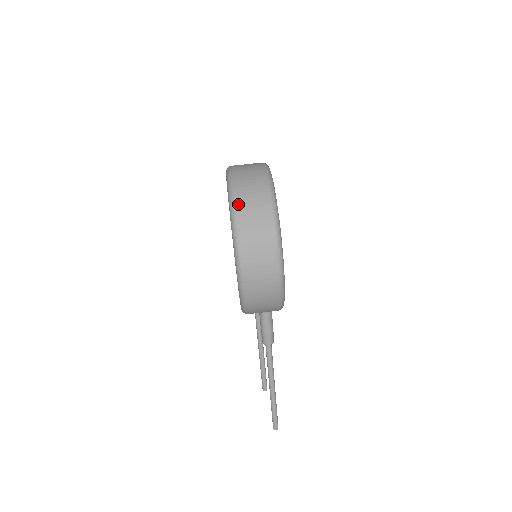
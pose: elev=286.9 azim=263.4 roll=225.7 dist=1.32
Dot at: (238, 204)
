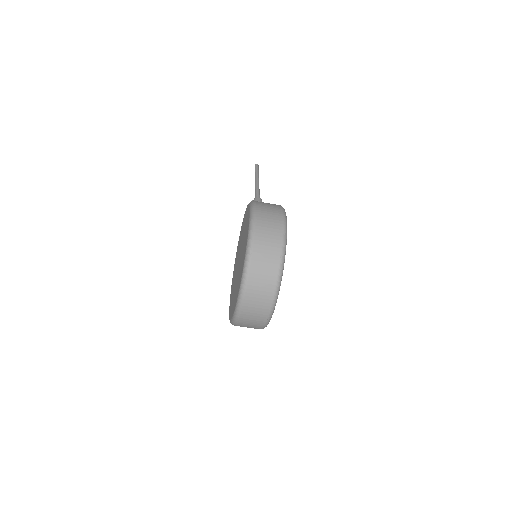
Dot at: occluded
